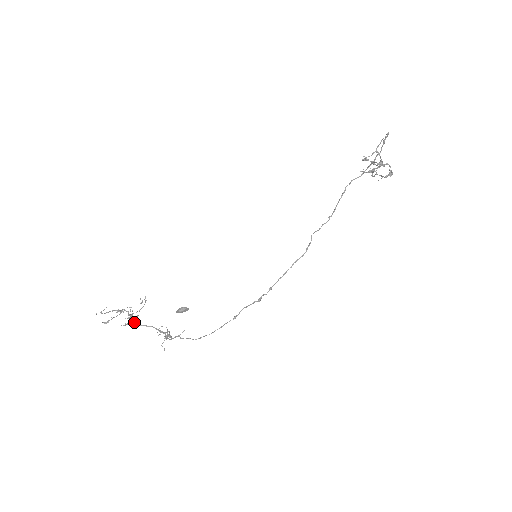
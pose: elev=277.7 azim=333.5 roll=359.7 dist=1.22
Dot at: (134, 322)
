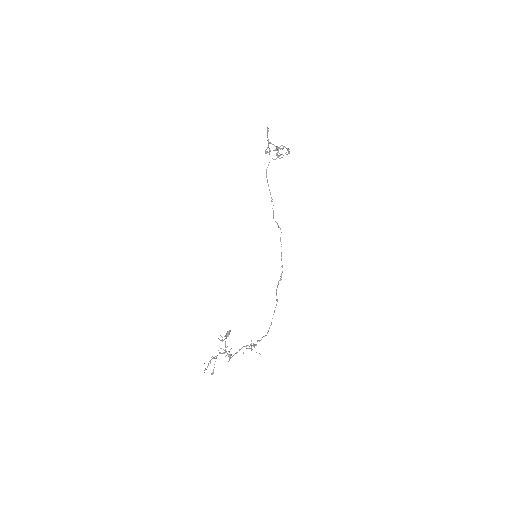
Dot at: (231, 355)
